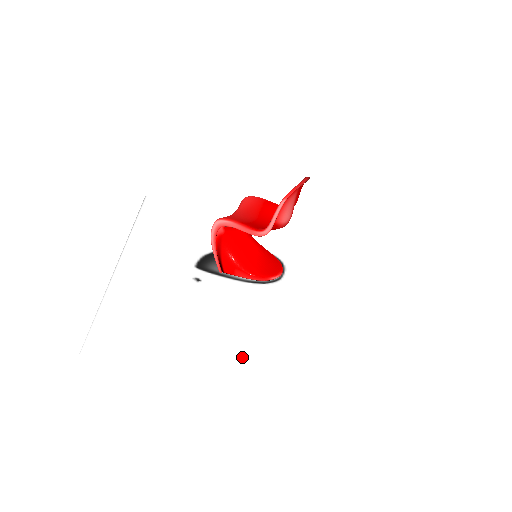
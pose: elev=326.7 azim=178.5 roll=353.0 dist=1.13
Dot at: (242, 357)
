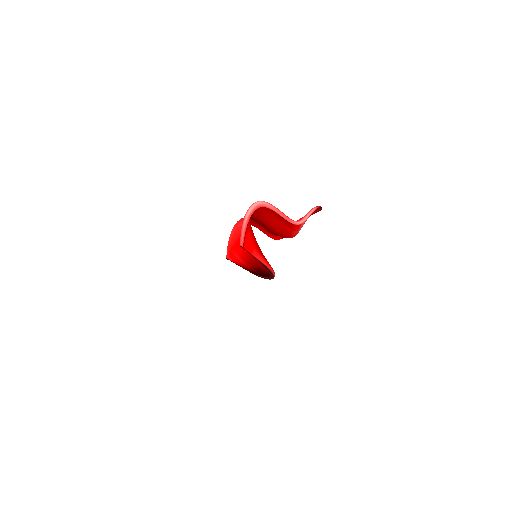
Dot at: occluded
